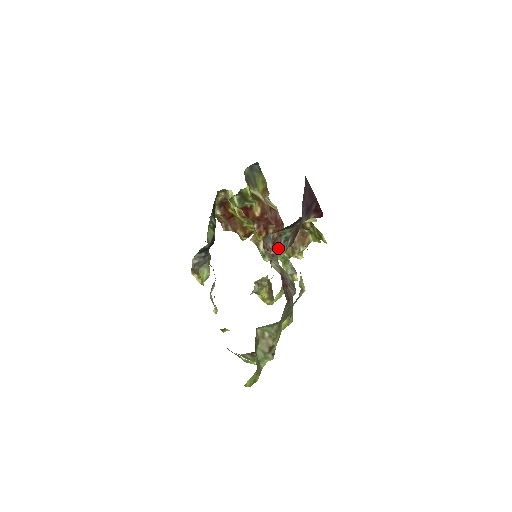
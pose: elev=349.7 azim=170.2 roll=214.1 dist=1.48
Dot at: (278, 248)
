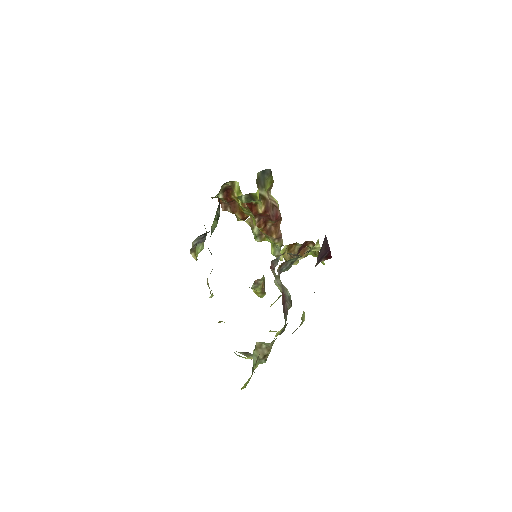
Dot at: (283, 269)
